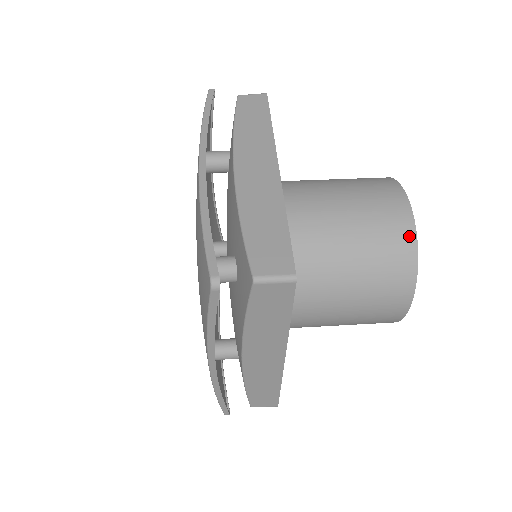
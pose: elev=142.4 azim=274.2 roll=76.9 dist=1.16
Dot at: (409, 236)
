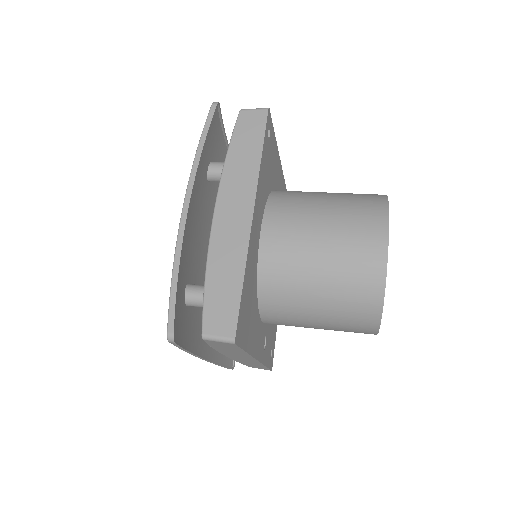
Dot at: (378, 281)
